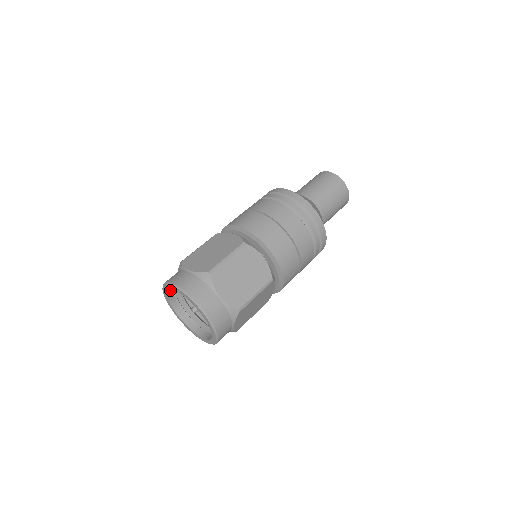
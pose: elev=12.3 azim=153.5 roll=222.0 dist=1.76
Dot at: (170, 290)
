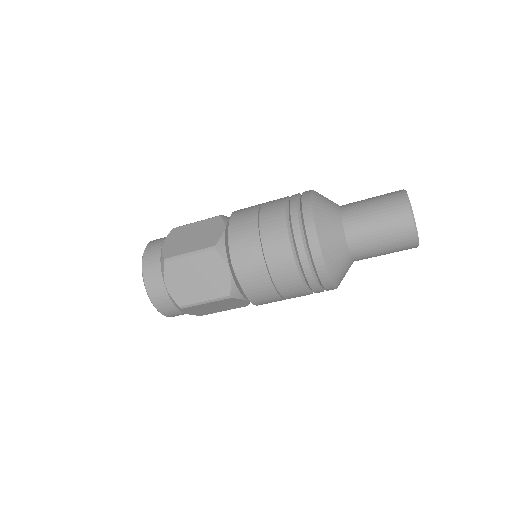
Dot at: occluded
